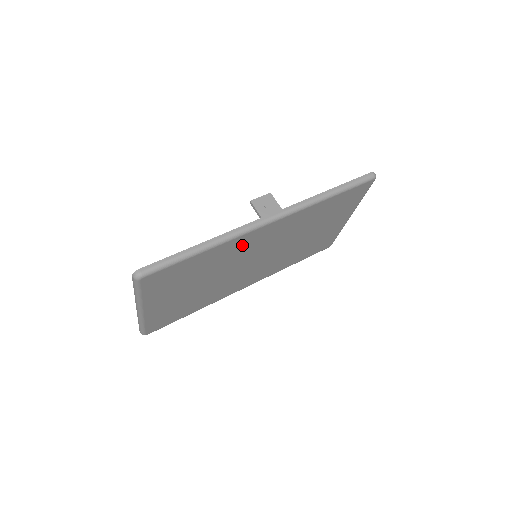
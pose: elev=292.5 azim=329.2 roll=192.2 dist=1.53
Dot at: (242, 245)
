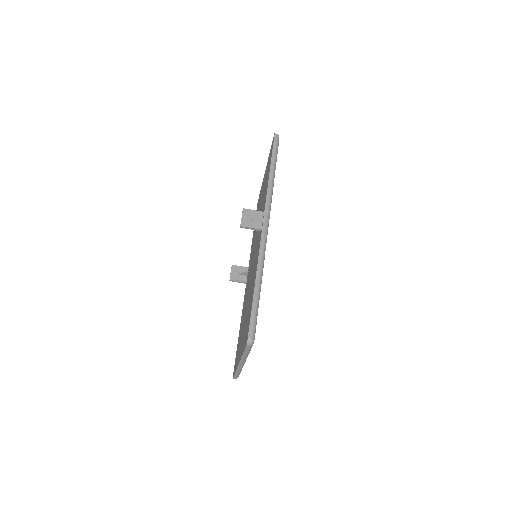
Dot at: occluded
